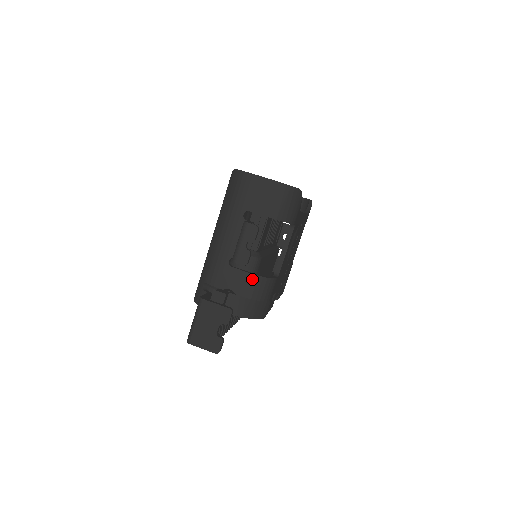
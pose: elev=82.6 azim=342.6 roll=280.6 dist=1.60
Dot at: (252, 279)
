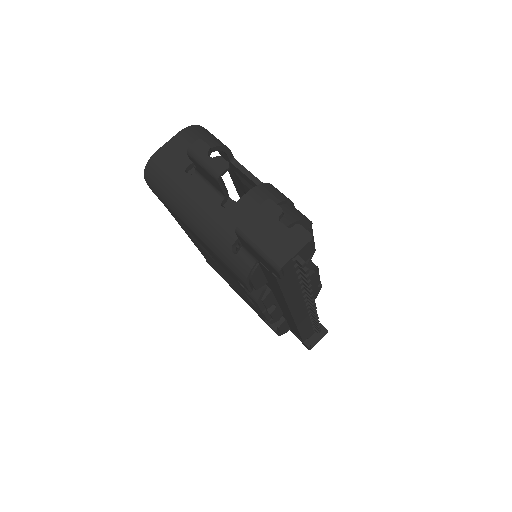
Dot at: (255, 193)
